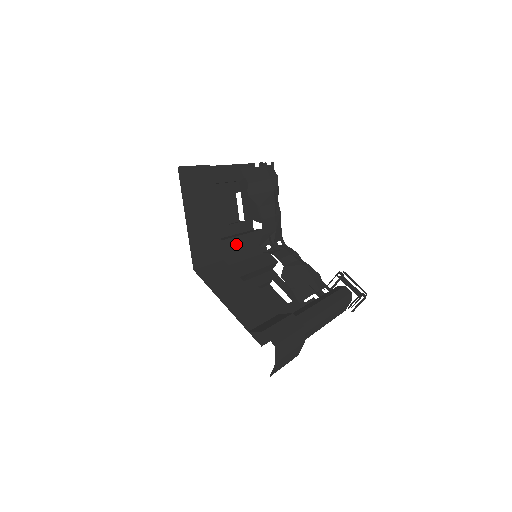
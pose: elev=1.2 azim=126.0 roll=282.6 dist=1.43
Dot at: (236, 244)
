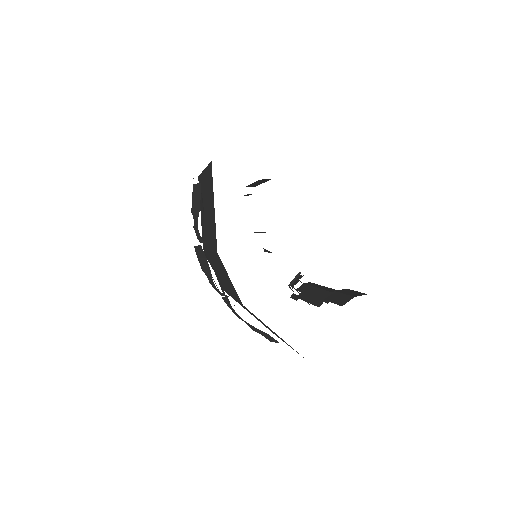
Dot at: occluded
